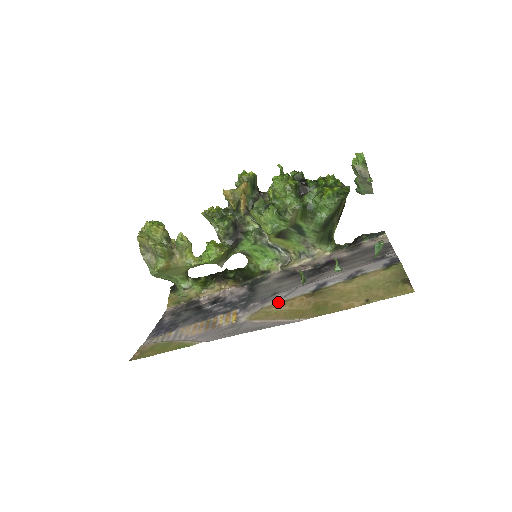
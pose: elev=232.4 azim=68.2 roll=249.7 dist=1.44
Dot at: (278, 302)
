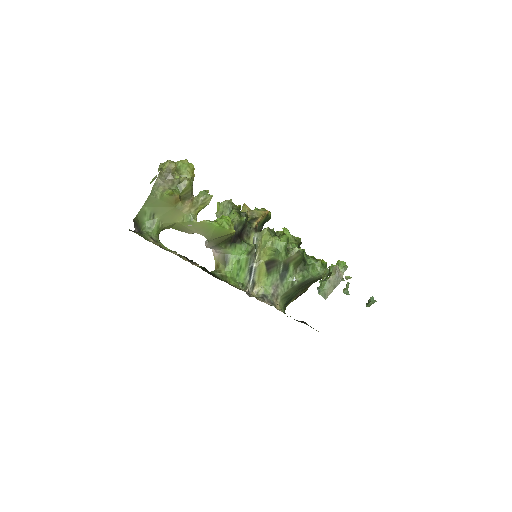
Dot at: occluded
